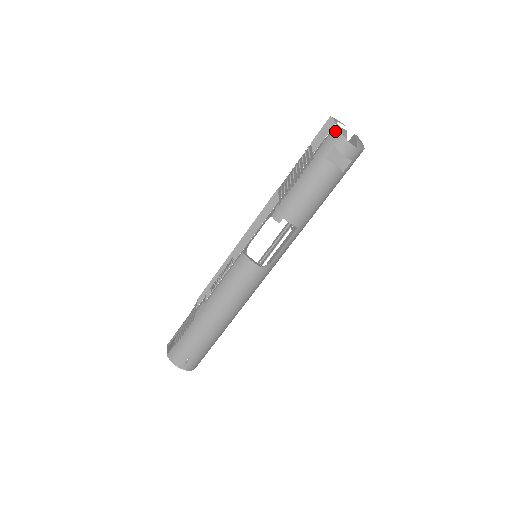
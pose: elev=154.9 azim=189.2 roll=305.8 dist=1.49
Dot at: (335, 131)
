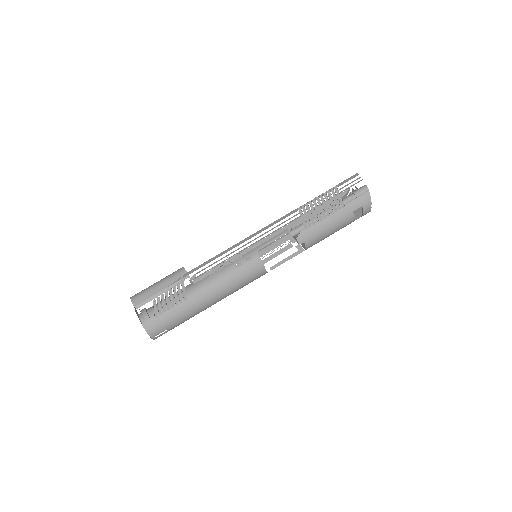
Dot at: (368, 195)
